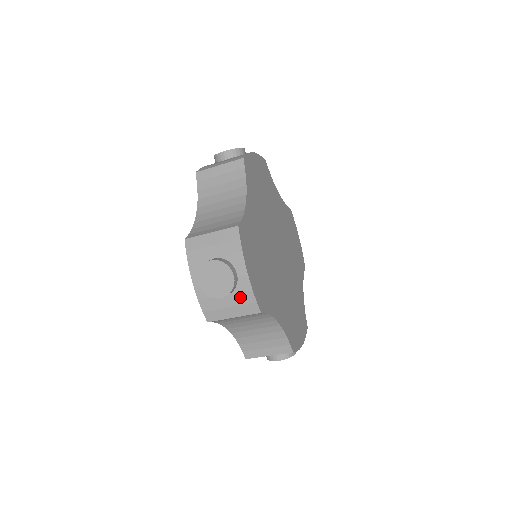
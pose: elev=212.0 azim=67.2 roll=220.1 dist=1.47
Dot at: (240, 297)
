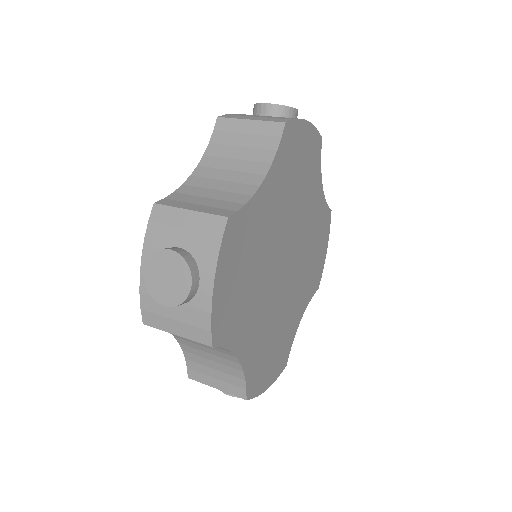
Dot at: occluded
